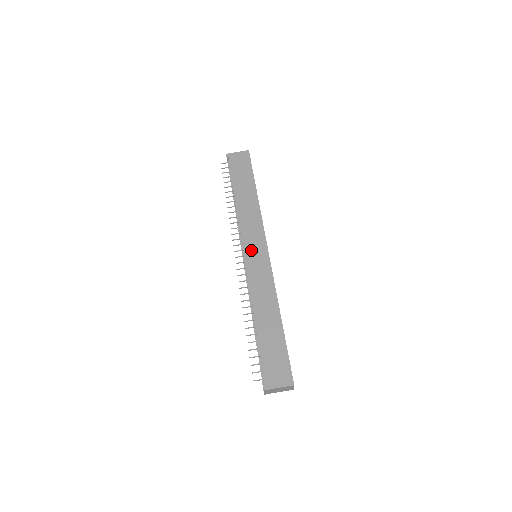
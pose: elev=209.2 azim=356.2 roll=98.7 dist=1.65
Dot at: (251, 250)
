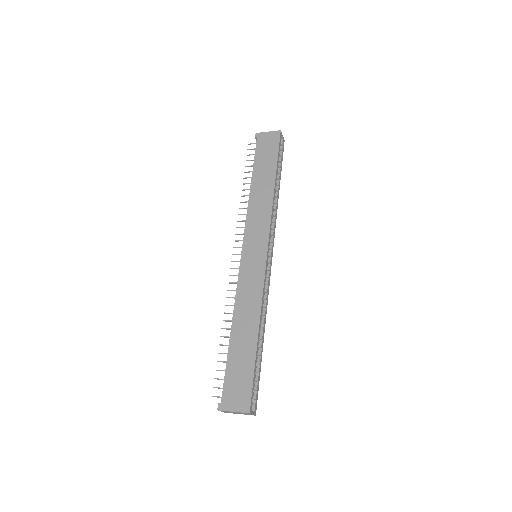
Dot at: (250, 249)
